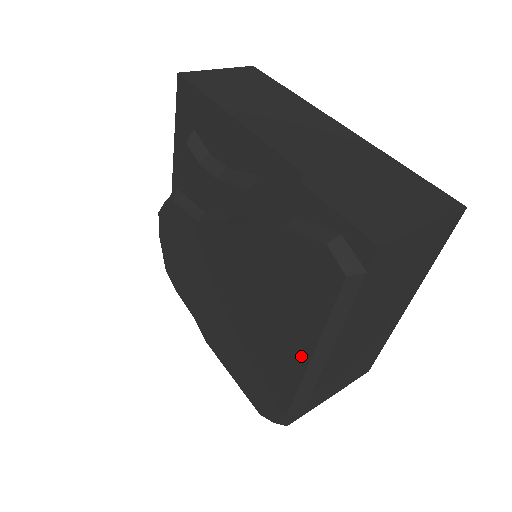
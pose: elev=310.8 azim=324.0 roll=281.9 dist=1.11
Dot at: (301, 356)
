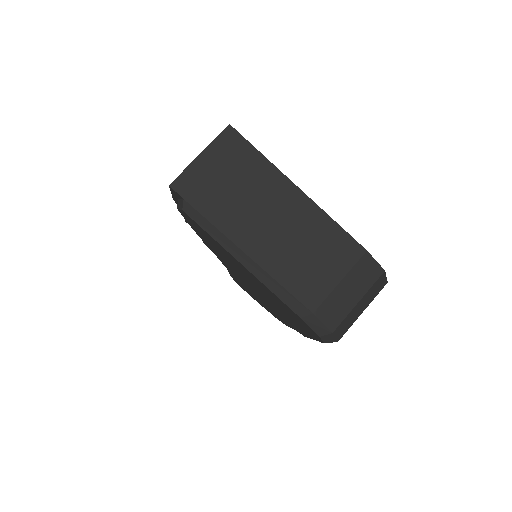
Dot at: (247, 271)
